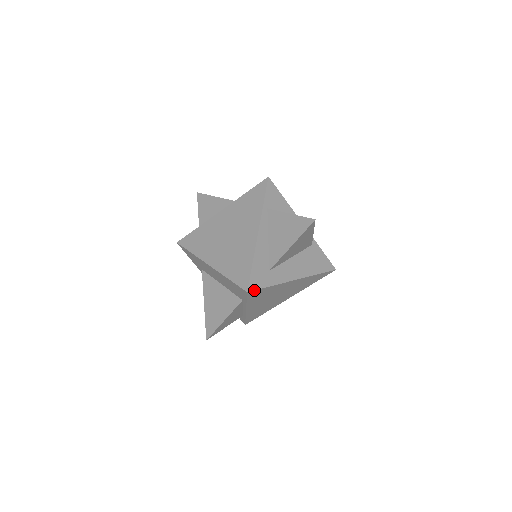
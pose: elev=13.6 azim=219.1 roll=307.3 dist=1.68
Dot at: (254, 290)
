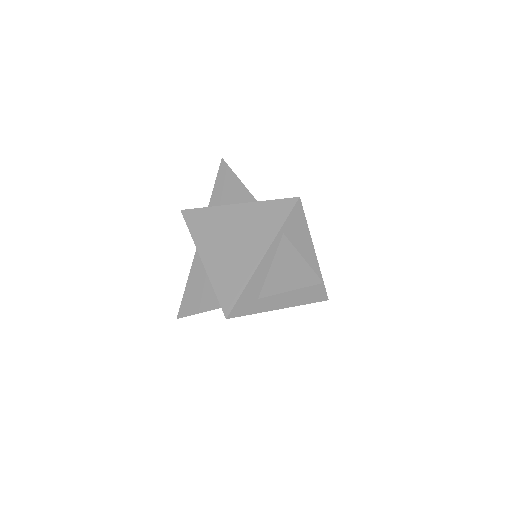
Dot at: (234, 317)
